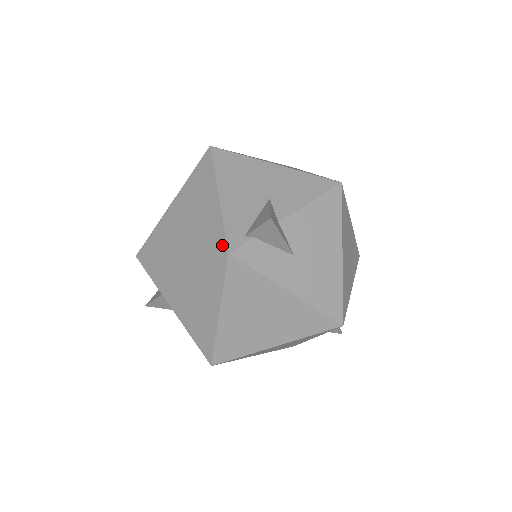
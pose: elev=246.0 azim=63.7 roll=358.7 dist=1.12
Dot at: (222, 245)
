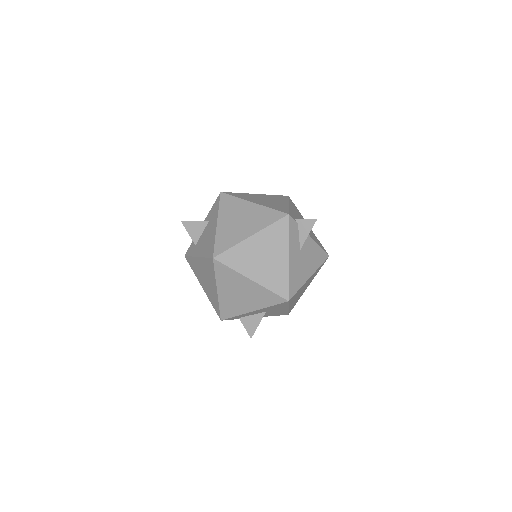
Dot at: (286, 211)
